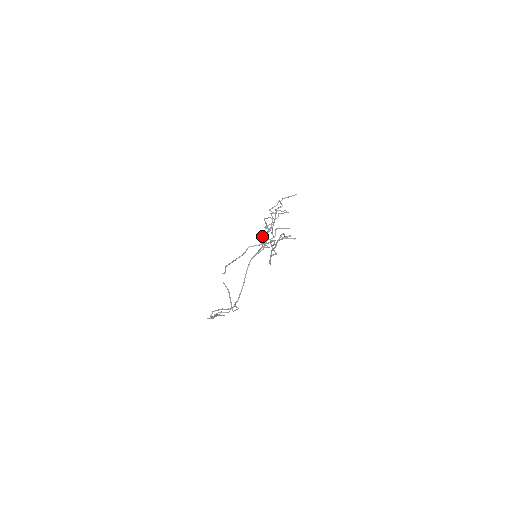
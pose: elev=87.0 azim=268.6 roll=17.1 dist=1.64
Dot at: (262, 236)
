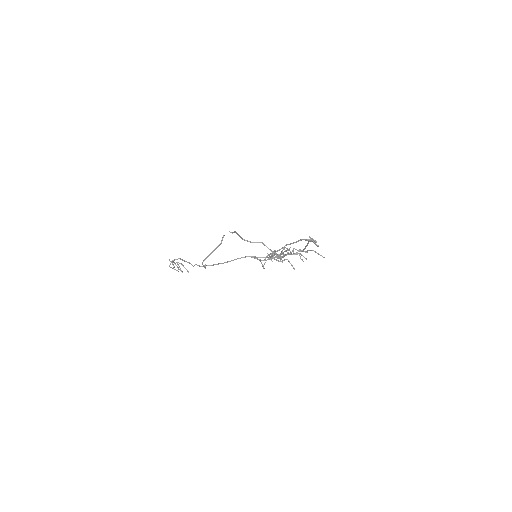
Dot at: occluded
